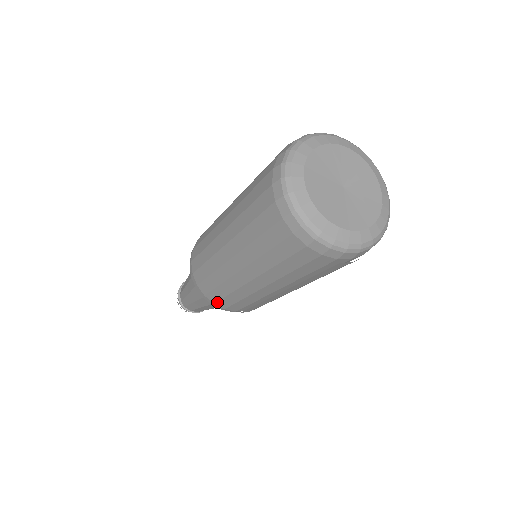
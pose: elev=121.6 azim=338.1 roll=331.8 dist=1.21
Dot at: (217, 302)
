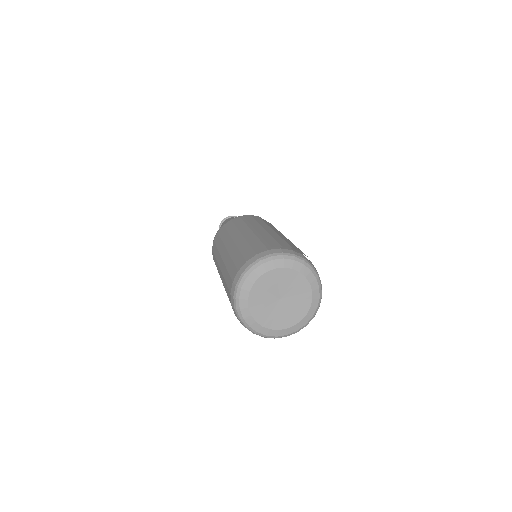
Dot at: occluded
